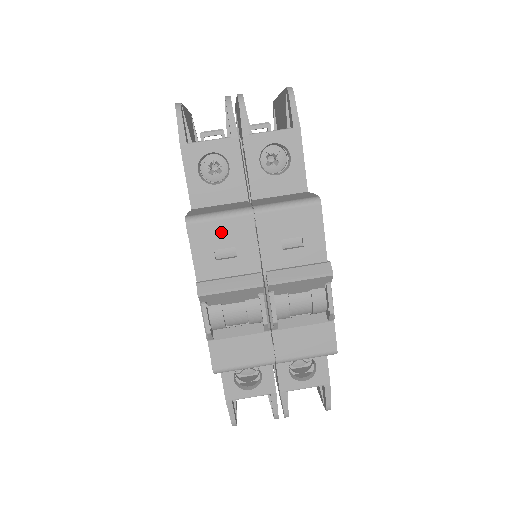
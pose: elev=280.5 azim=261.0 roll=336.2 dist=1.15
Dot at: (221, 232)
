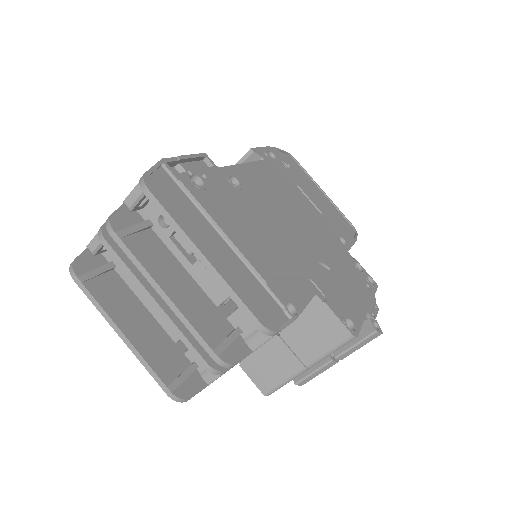
Dot at: occluded
